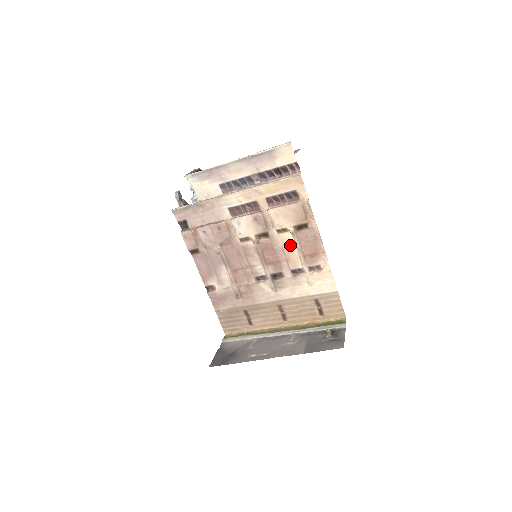
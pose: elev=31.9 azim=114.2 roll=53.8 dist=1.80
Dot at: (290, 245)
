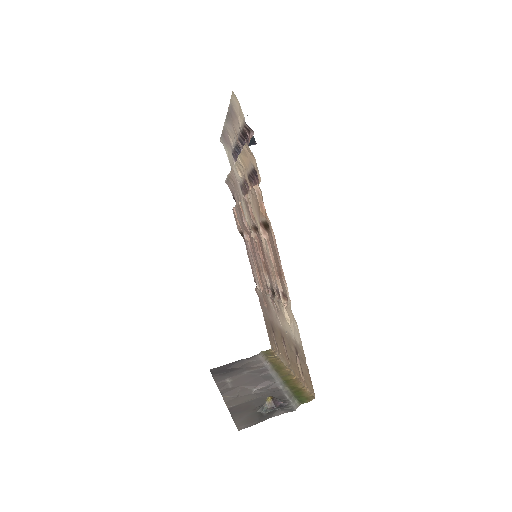
Dot at: occluded
